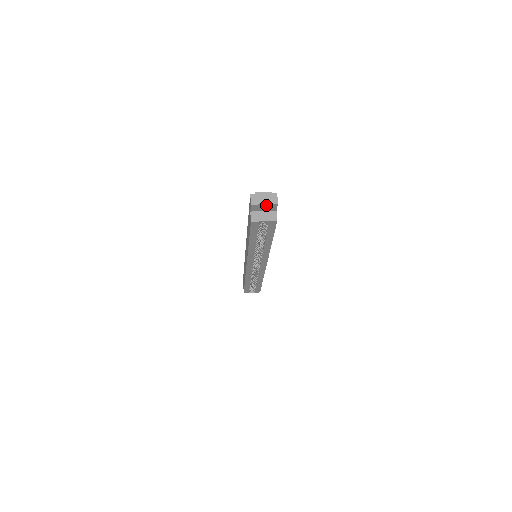
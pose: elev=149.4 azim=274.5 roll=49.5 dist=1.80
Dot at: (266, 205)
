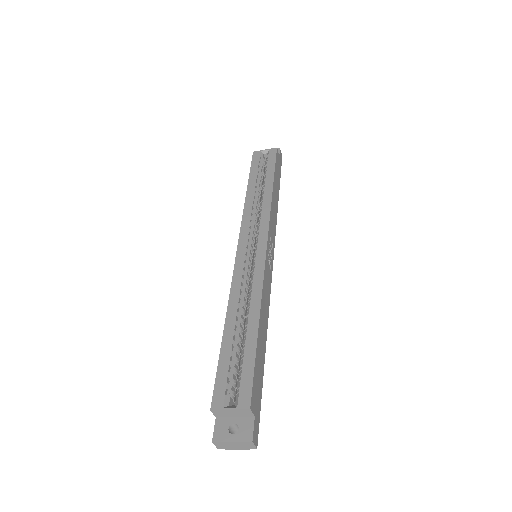
Dot at: occluded
